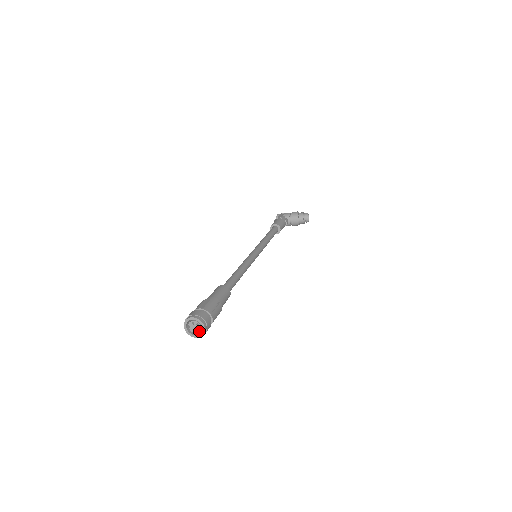
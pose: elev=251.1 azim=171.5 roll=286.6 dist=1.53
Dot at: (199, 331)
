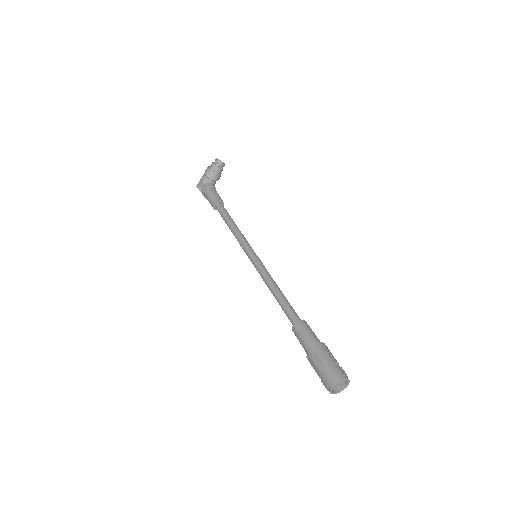
Dot at: (344, 384)
